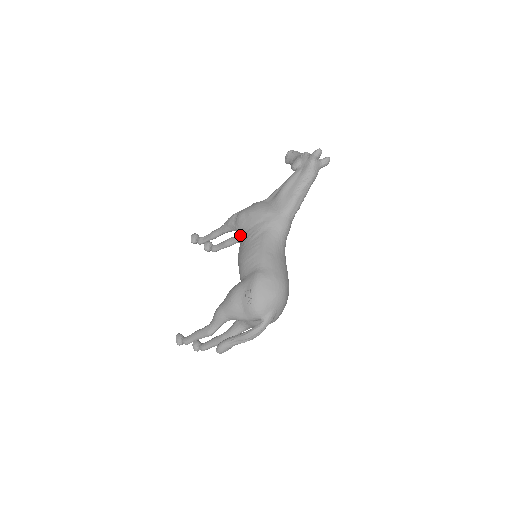
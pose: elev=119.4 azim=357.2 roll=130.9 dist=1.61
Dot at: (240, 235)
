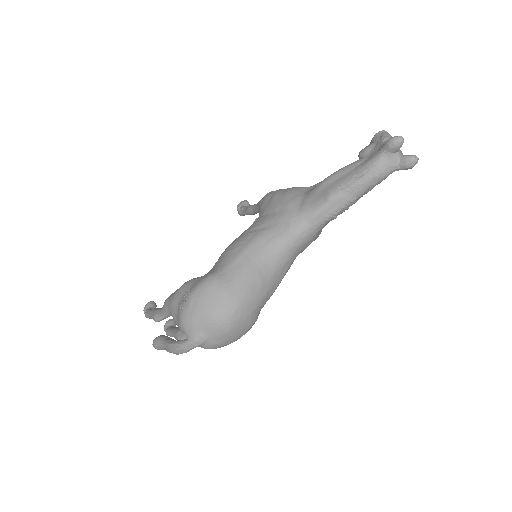
Dot at: occluded
